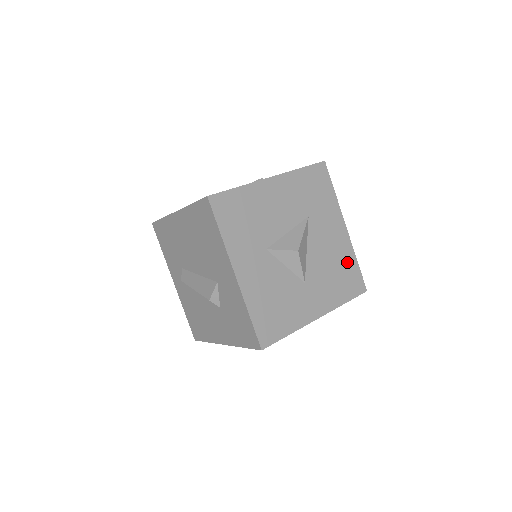
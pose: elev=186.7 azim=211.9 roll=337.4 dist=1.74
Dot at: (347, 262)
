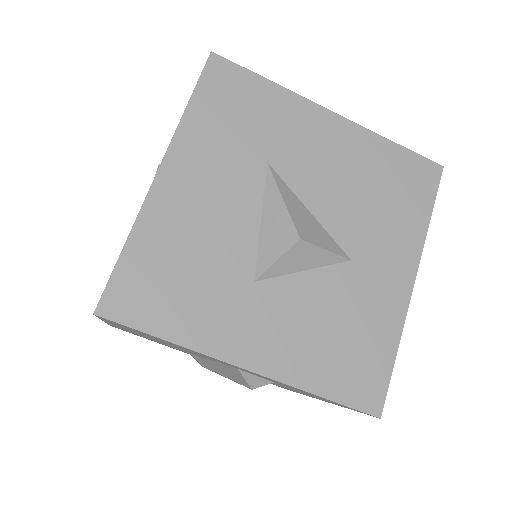
Dot at: (381, 160)
